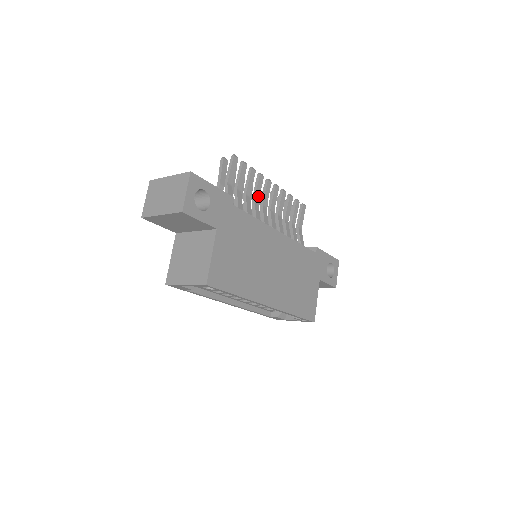
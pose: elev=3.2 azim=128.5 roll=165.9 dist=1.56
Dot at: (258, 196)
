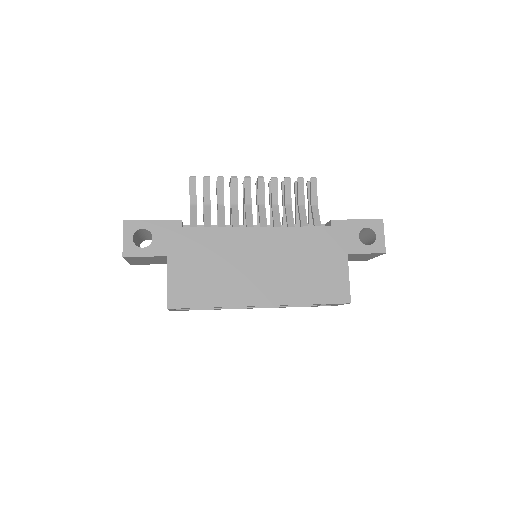
Dot at: (236, 199)
